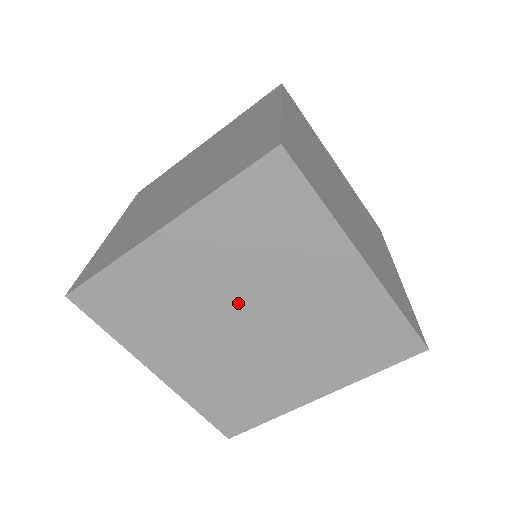
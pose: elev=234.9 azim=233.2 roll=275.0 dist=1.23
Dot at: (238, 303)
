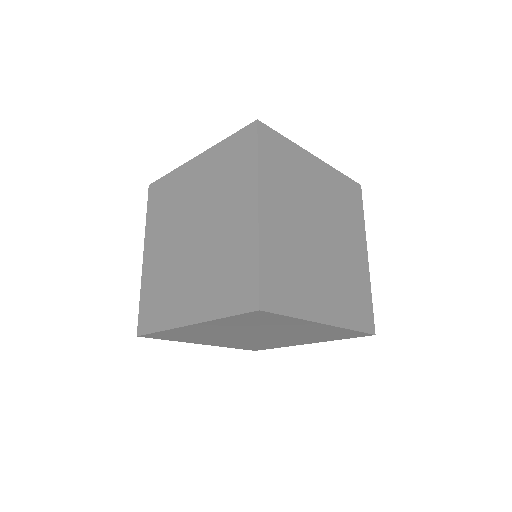
Dot at: (247, 333)
